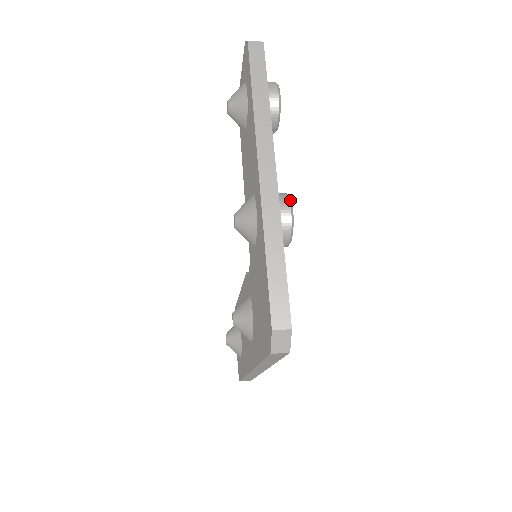
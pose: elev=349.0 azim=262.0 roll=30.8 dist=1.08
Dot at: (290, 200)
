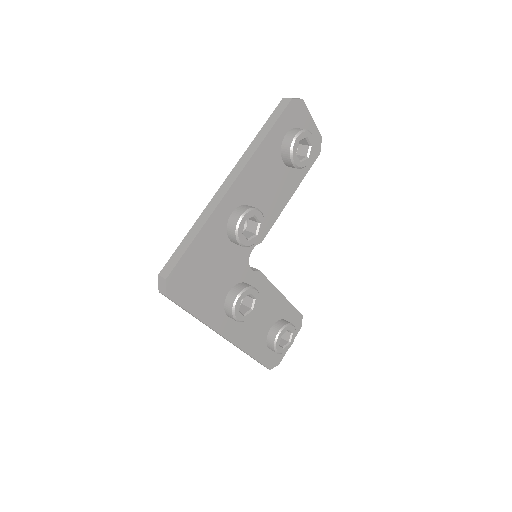
Dot at: (246, 211)
